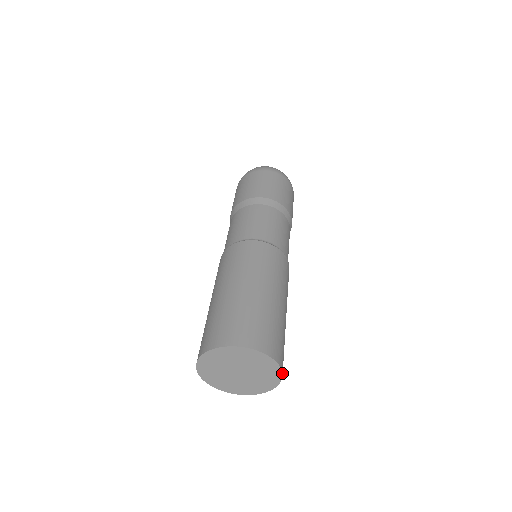
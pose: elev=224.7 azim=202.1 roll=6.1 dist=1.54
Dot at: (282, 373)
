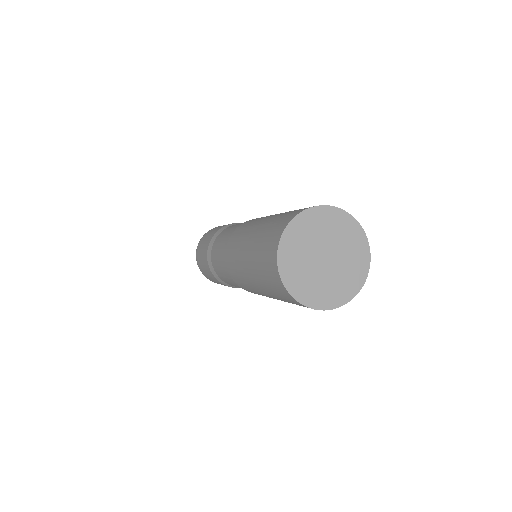
Dot at: (349, 214)
